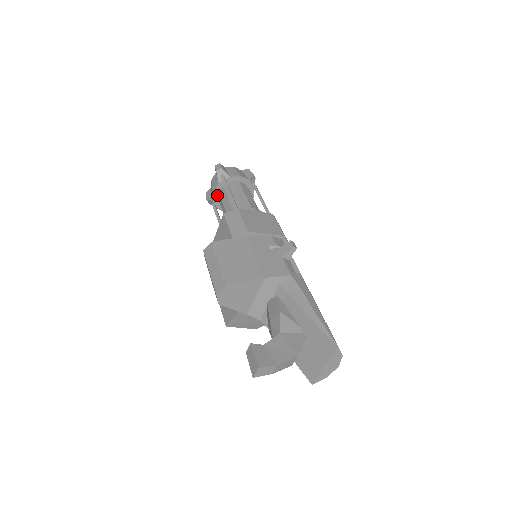
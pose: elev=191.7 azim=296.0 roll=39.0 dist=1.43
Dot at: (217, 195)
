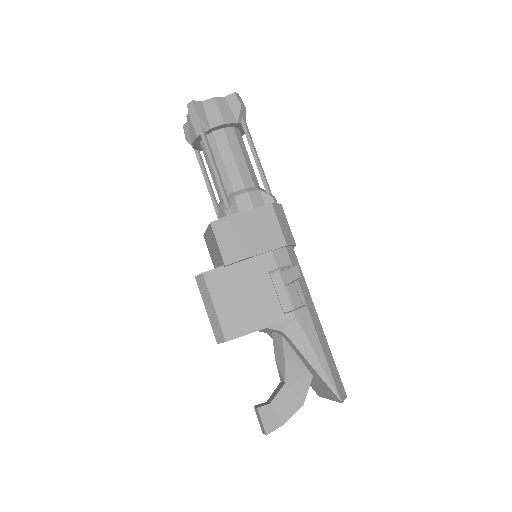
Dot at: (198, 144)
